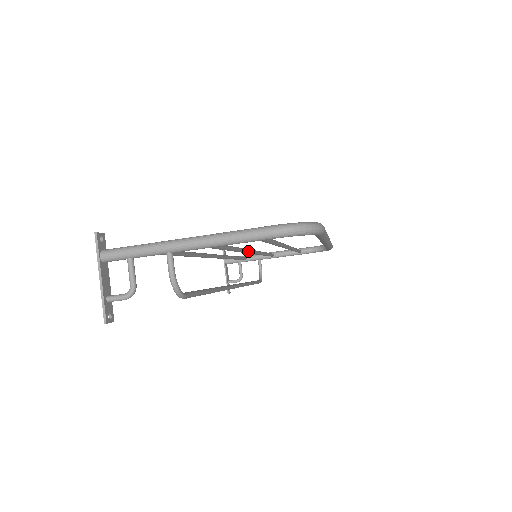
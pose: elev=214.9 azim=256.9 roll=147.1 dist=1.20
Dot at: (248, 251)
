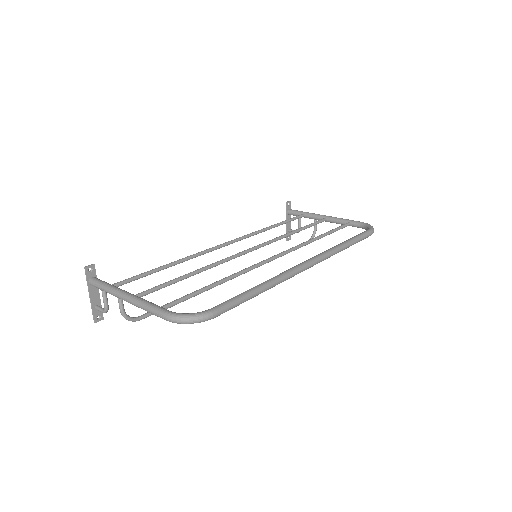
Dot at: (248, 252)
